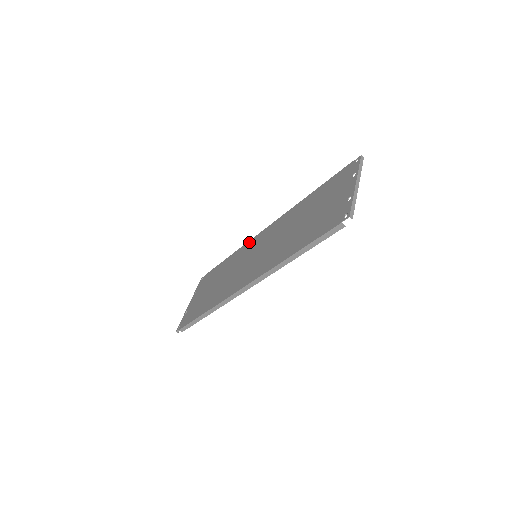
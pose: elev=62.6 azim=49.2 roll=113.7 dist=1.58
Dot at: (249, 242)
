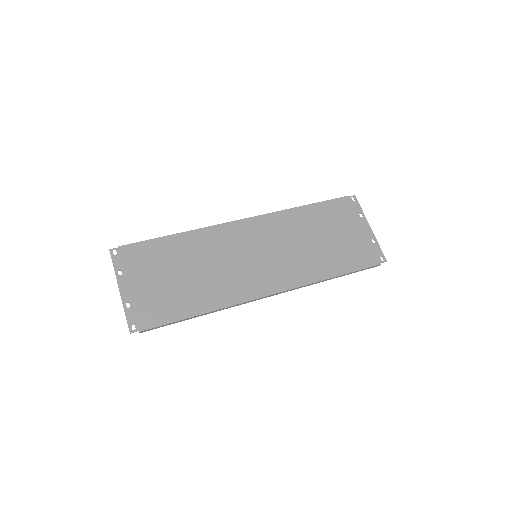
Dot at: (217, 228)
